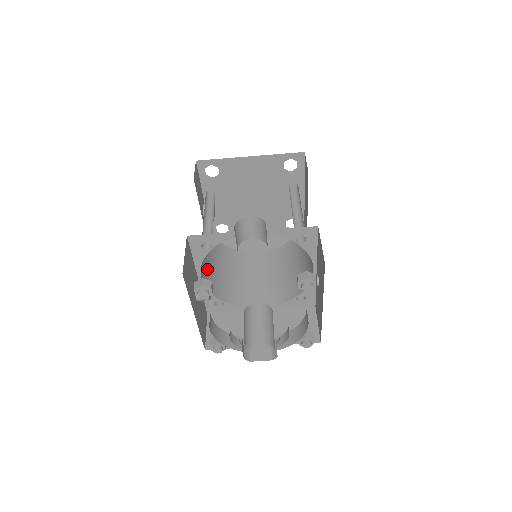
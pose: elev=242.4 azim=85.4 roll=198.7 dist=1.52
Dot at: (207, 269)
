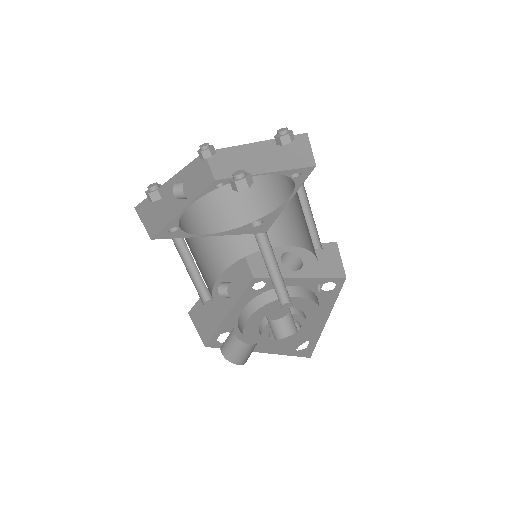
Dot at: (219, 248)
